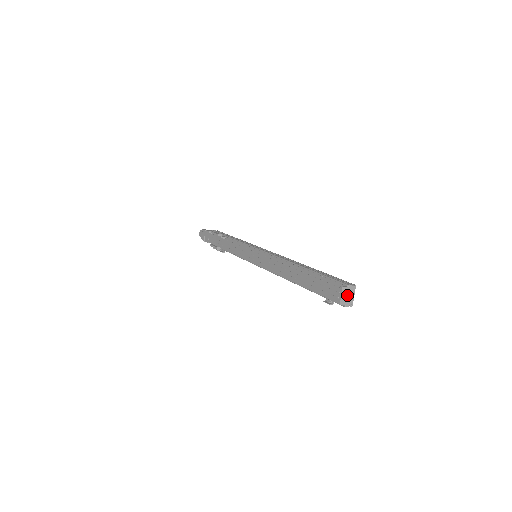
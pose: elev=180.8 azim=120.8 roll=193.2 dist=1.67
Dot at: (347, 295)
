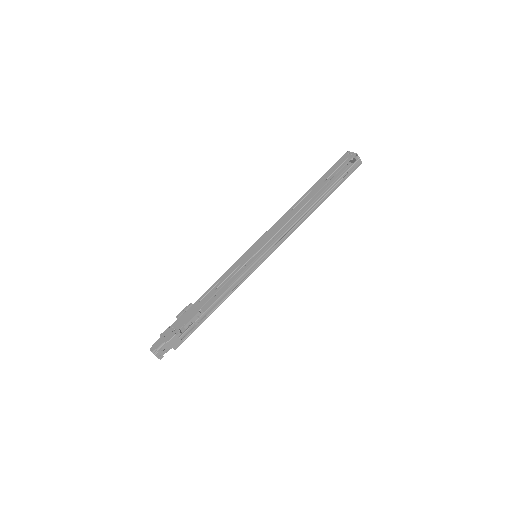
Dot at: occluded
